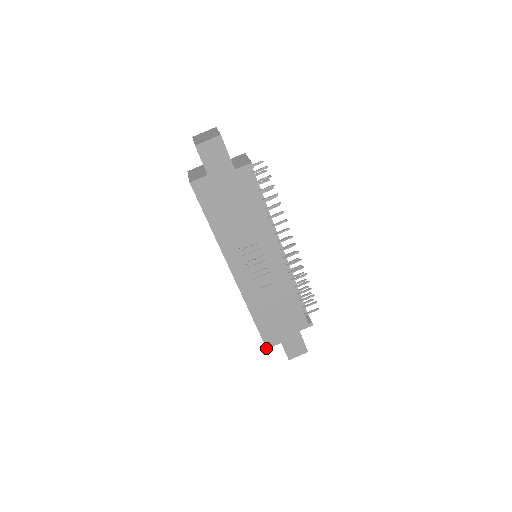
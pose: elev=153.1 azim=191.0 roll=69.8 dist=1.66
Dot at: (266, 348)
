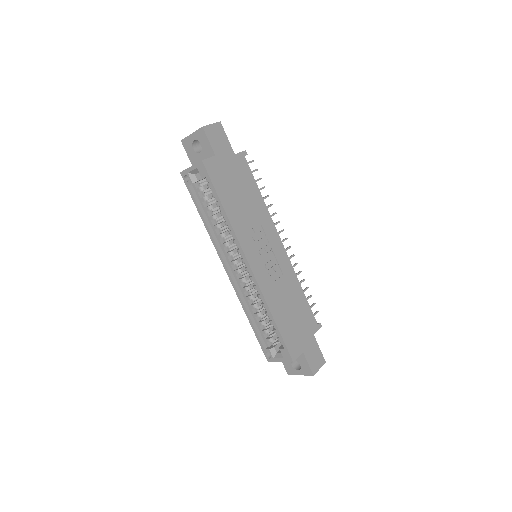
Dot at: (292, 361)
